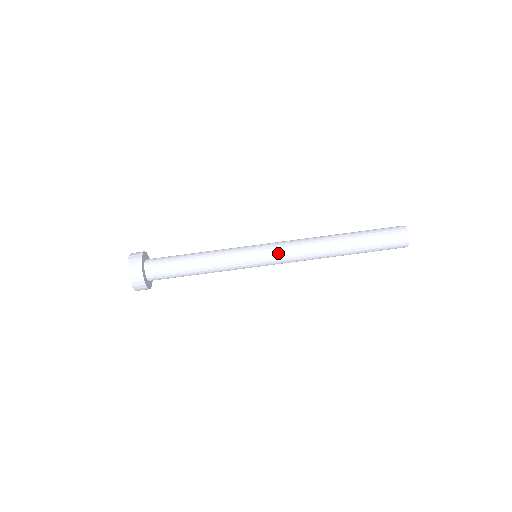
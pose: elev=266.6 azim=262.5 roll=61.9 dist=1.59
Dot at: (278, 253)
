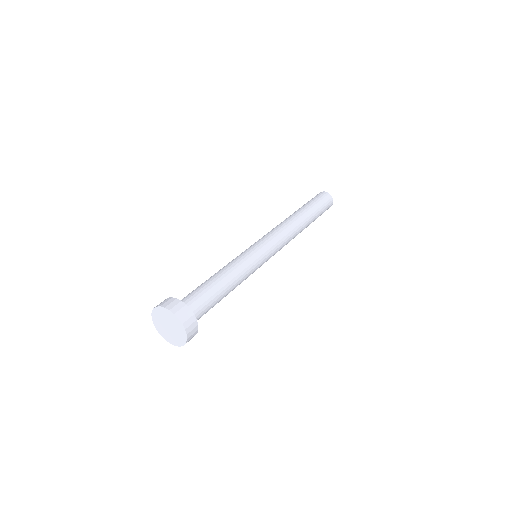
Dot at: (274, 241)
